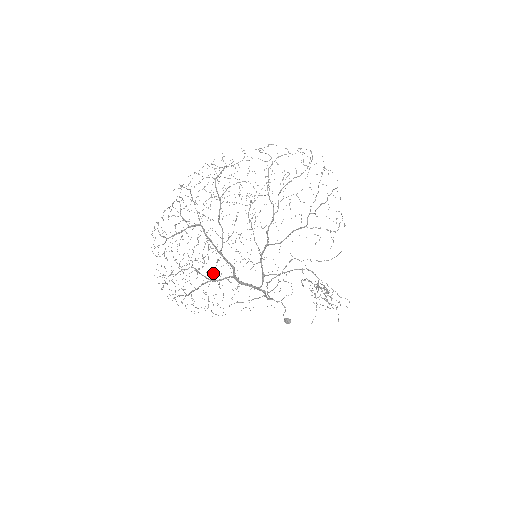
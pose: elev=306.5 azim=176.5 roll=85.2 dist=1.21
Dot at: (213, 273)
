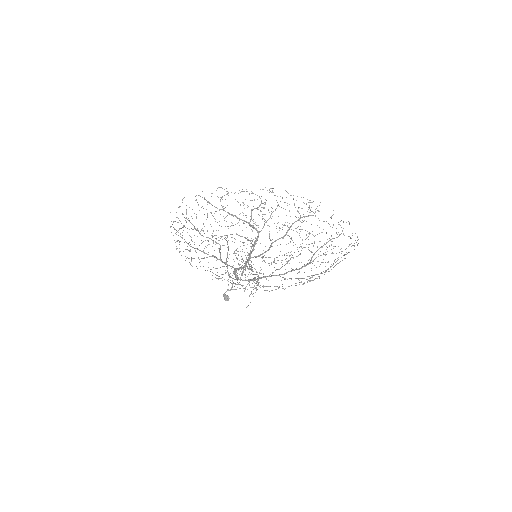
Dot at: occluded
